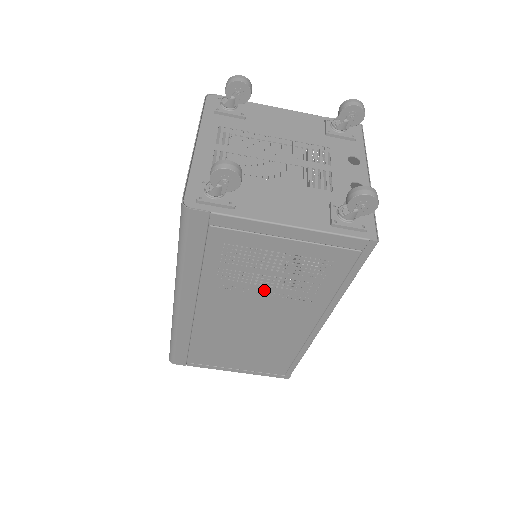
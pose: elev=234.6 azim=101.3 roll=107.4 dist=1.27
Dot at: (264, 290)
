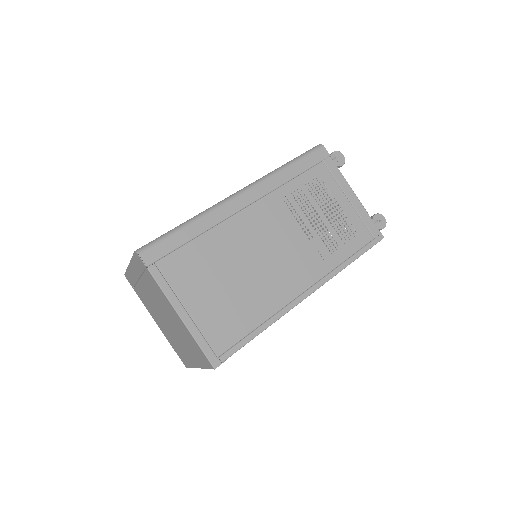
Dot at: (306, 226)
